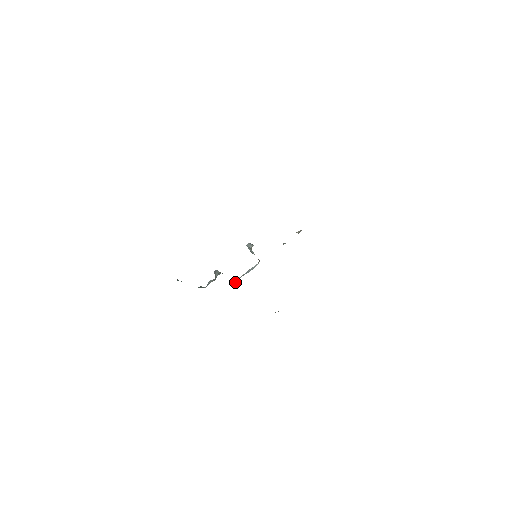
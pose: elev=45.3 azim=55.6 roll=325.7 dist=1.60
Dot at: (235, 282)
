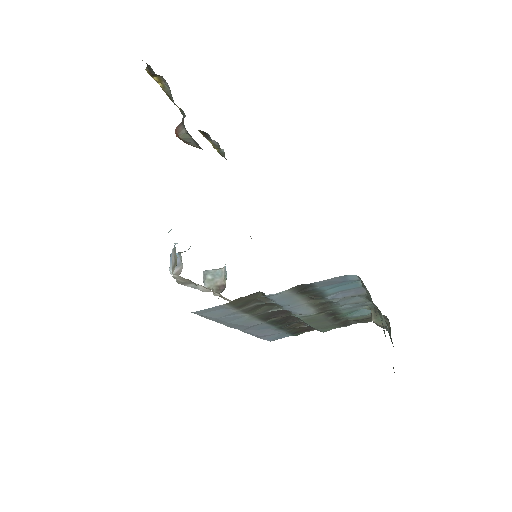
Dot at: occluded
